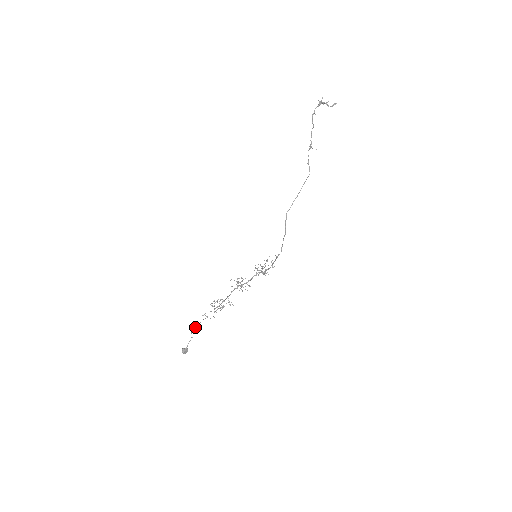
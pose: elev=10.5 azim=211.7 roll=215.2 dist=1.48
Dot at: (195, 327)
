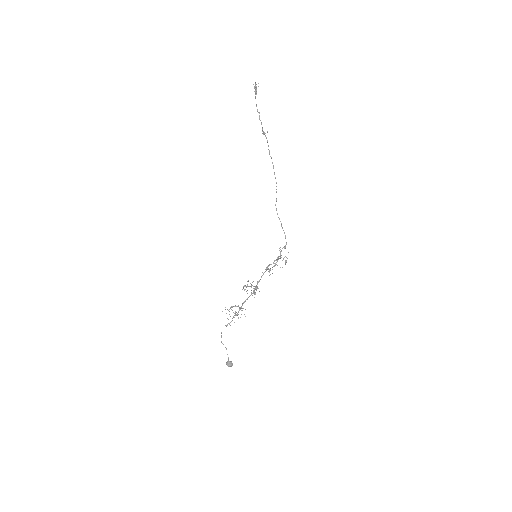
Dot at: (221, 337)
